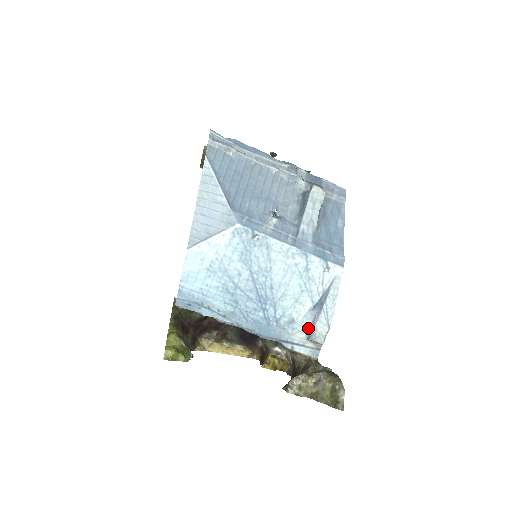
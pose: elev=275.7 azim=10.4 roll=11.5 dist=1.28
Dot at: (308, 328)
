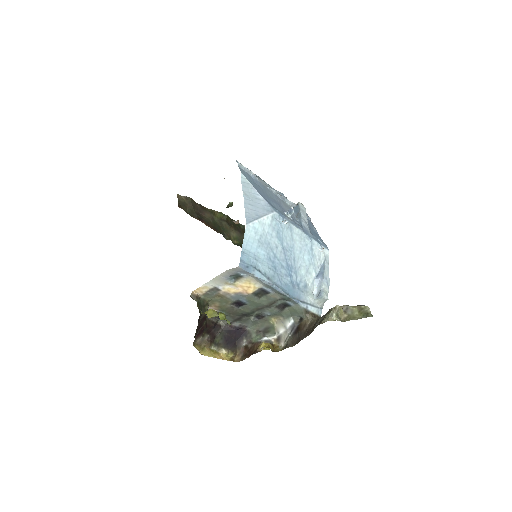
Dot at: (315, 292)
